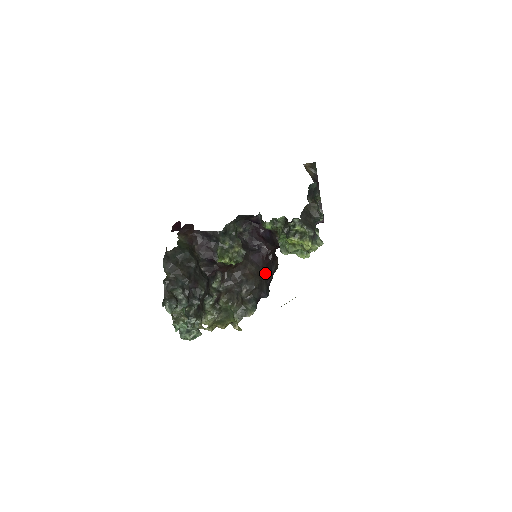
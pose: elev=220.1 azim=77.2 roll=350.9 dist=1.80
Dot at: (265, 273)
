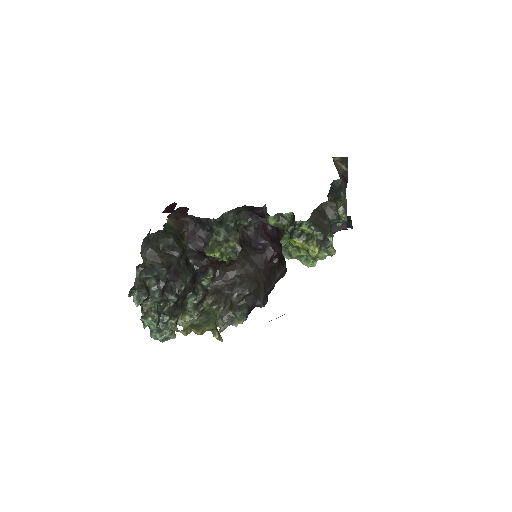
Dot at: (265, 278)
